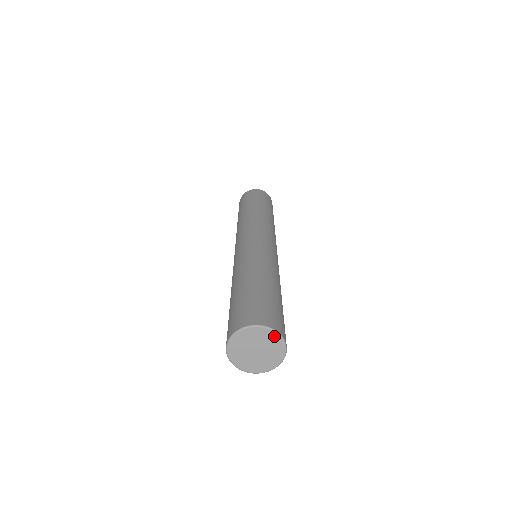
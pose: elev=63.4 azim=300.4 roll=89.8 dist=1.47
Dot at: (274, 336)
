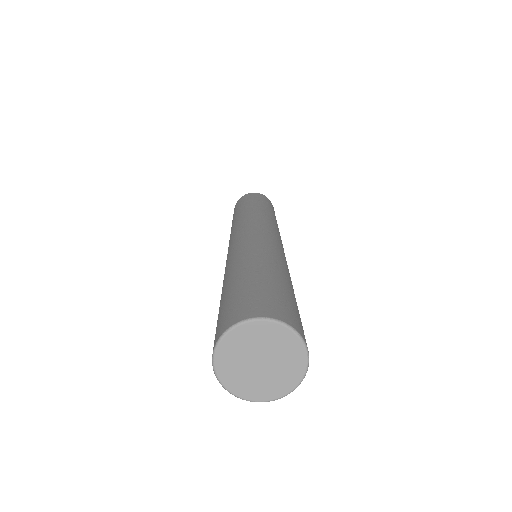
Dot at: (301, 363)
